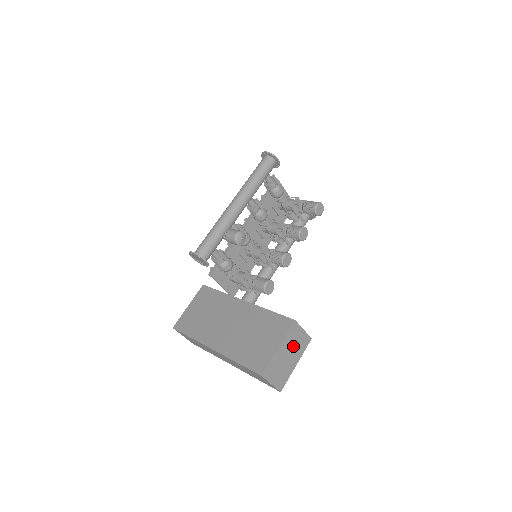
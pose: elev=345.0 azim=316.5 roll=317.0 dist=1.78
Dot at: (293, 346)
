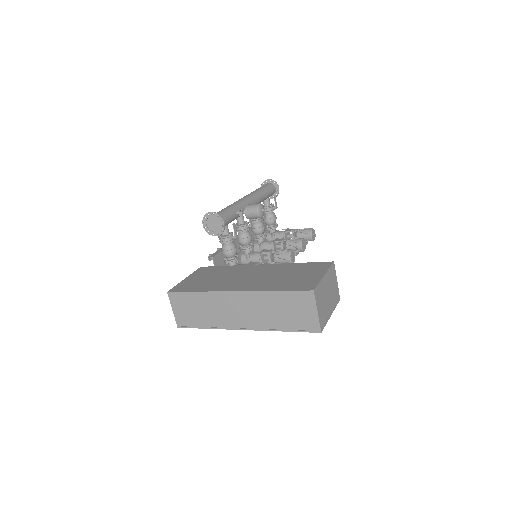
Dot at: (331, 289)
